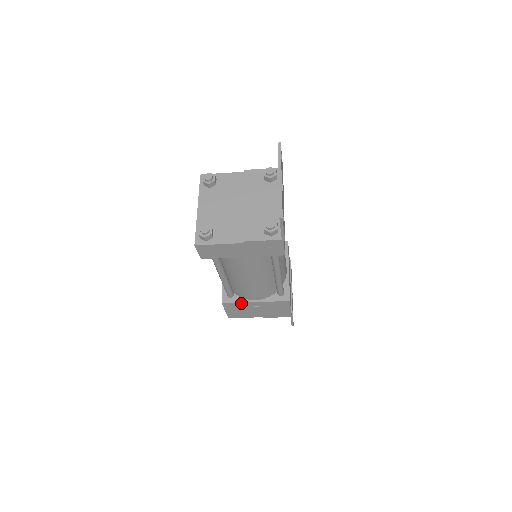
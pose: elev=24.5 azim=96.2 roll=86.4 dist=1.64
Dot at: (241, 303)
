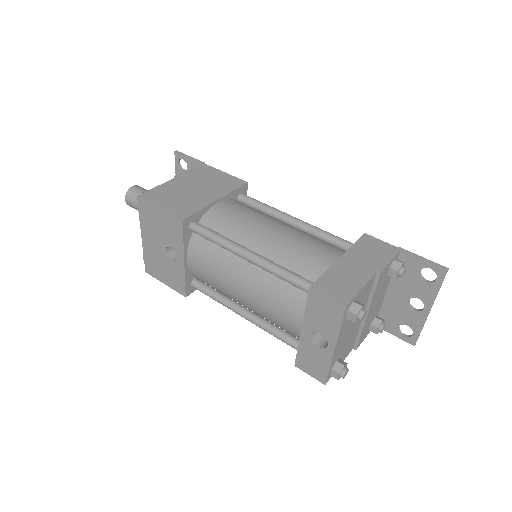
Dot at: occluded
